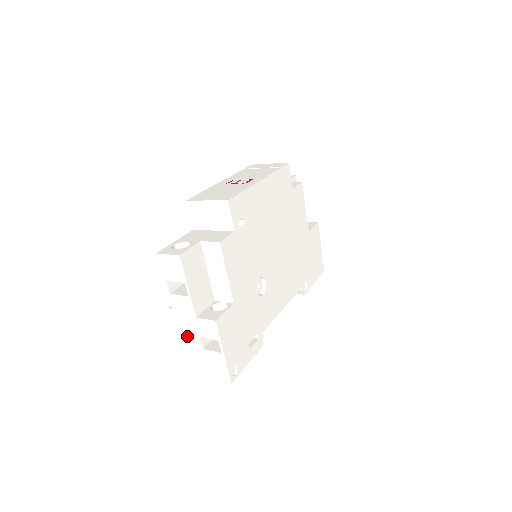
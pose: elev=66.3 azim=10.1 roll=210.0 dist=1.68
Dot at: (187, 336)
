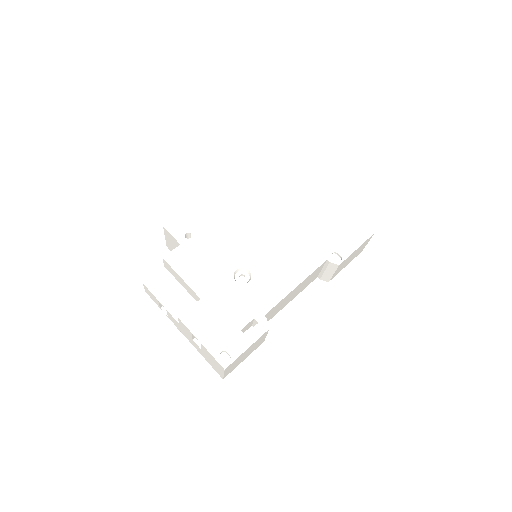
Dot at: (194, 345)
